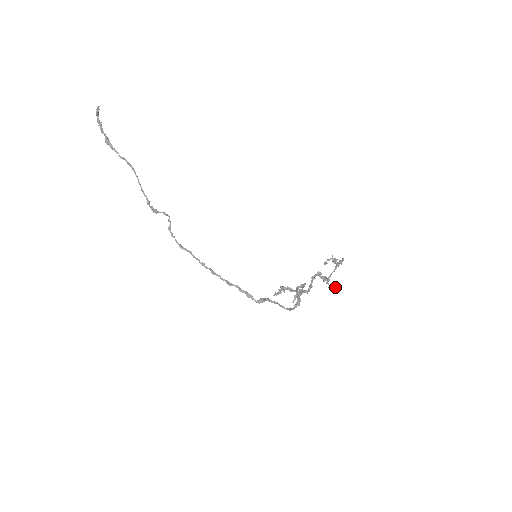
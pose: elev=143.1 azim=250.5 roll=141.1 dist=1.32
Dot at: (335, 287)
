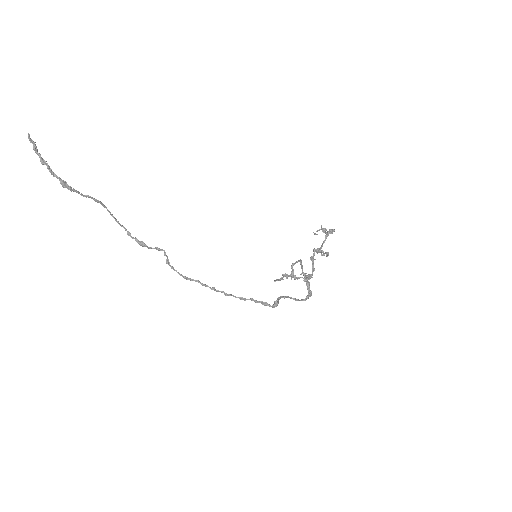
Dot at: (327, 253)
